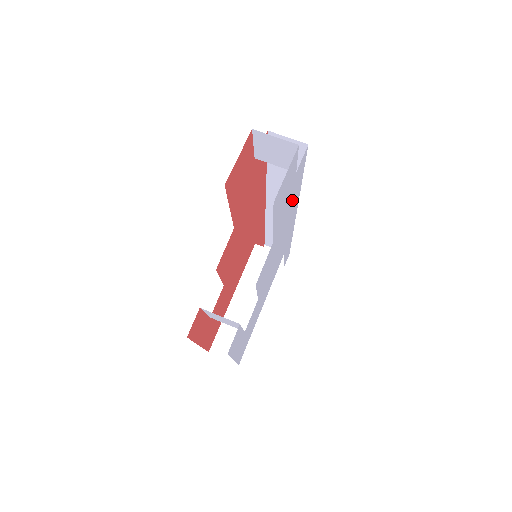
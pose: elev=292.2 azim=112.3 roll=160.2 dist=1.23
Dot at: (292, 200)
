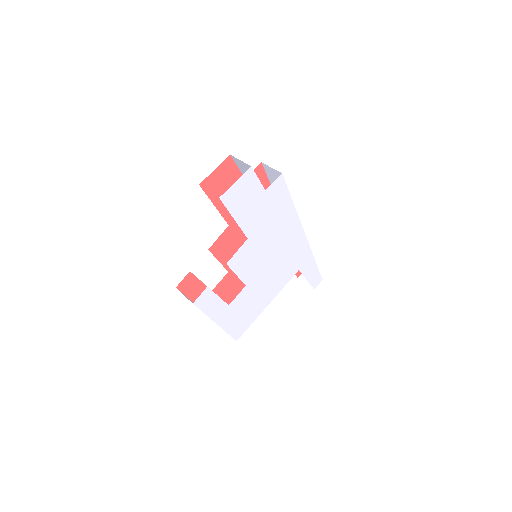
Dot at: (277, 215)
